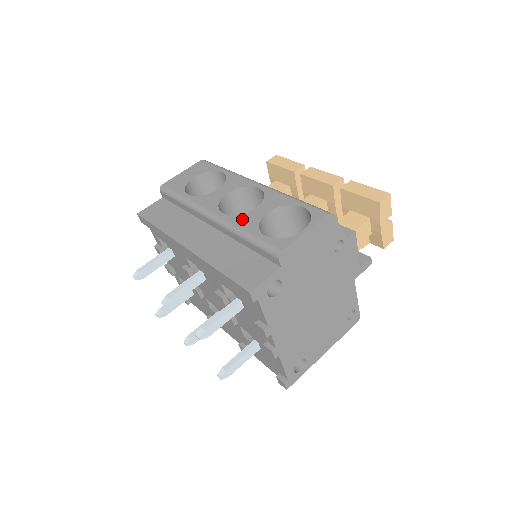
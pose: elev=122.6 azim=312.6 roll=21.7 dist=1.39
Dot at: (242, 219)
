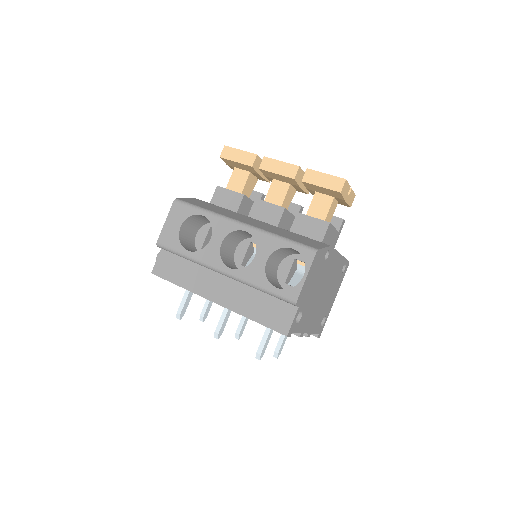
Dot at: (250, 273)
